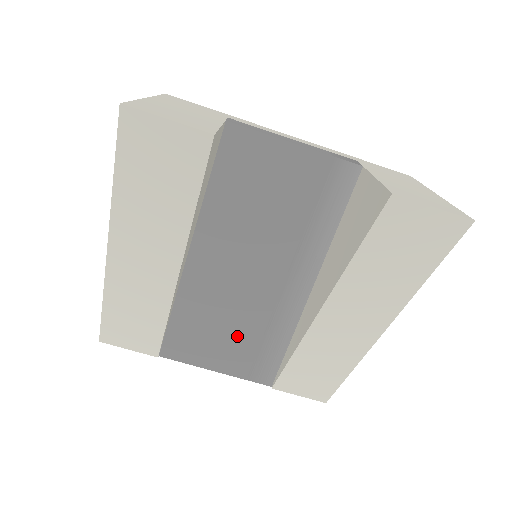
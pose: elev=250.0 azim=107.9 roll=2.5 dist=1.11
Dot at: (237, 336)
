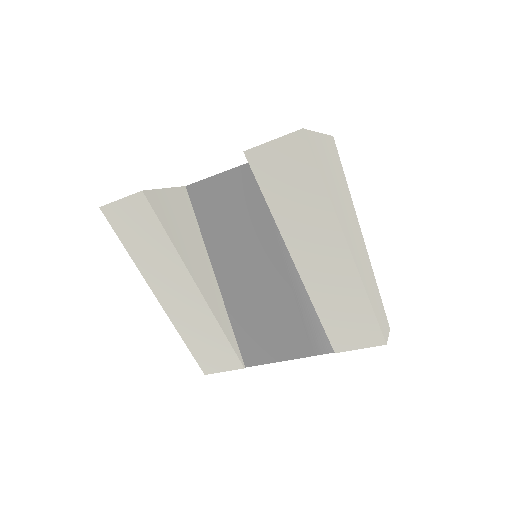
Dot at: (283, 323)
